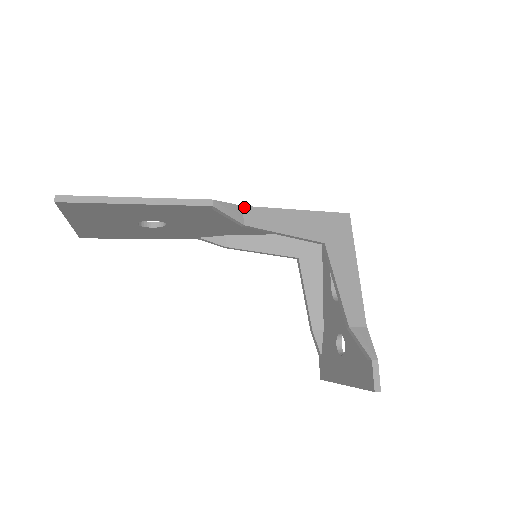
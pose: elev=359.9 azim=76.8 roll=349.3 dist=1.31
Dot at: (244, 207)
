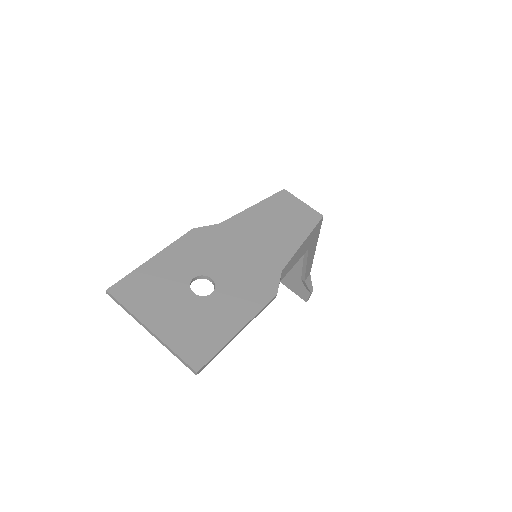
Dot at: (282, 271)
